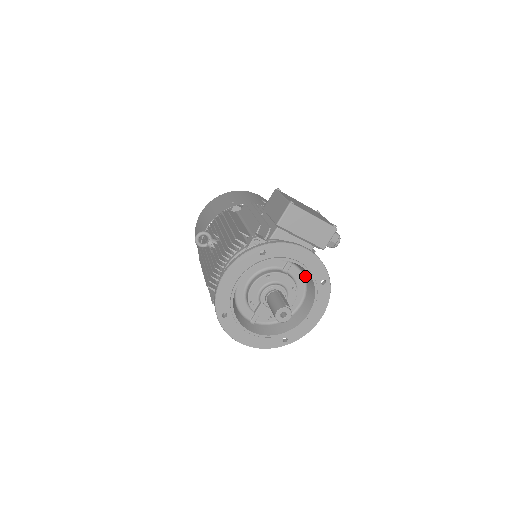
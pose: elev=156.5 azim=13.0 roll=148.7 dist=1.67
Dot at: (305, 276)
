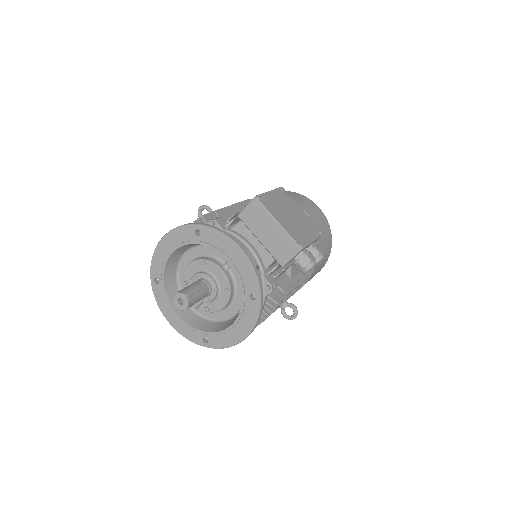
Dot at: occluded
